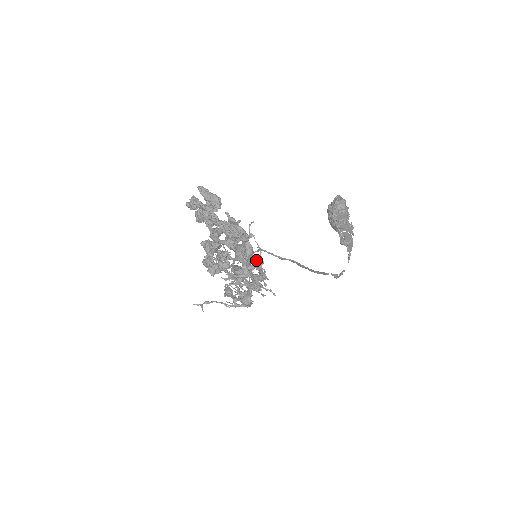
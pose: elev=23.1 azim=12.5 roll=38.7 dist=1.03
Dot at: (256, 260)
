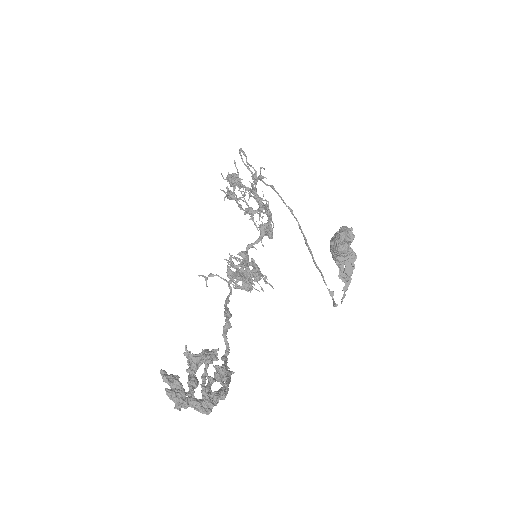
Dot at: (262, 229)
